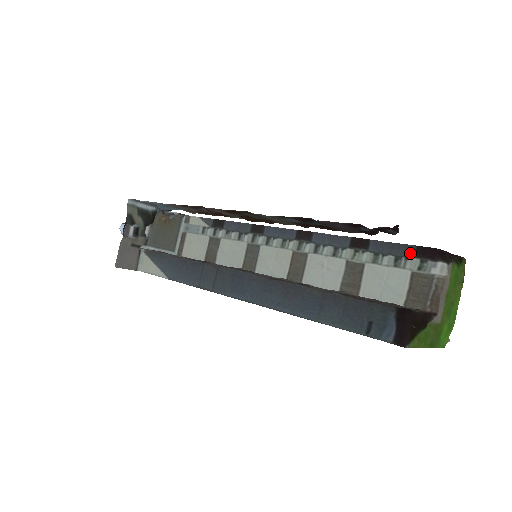
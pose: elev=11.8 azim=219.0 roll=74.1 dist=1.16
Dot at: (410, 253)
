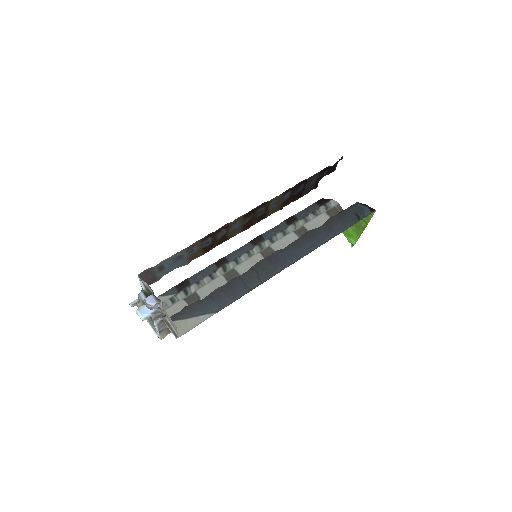
Dot at: (316, 207)
